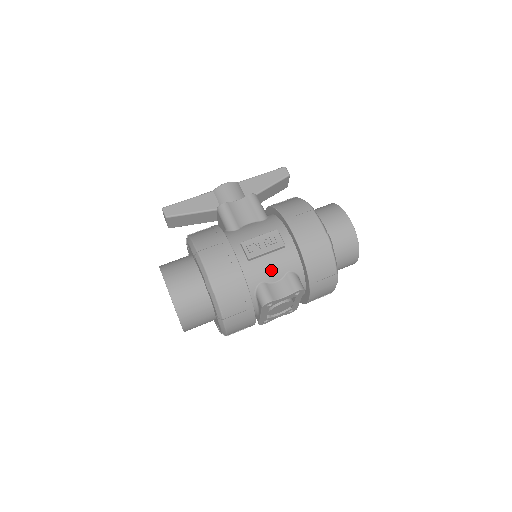
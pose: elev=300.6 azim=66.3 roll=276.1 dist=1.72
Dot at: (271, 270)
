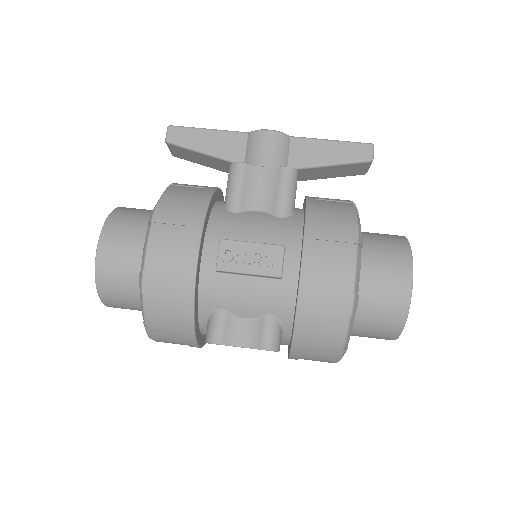
Dot at: (244, 300)
